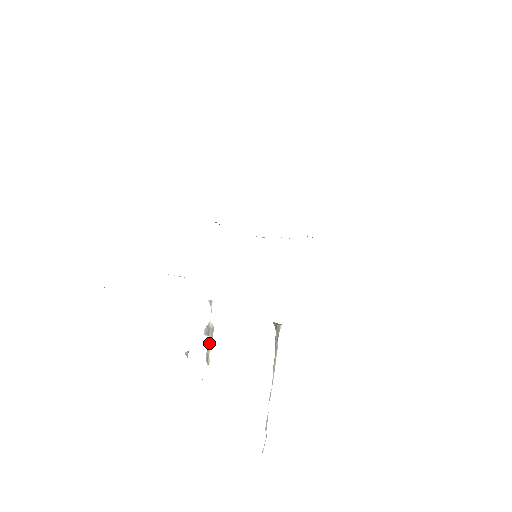
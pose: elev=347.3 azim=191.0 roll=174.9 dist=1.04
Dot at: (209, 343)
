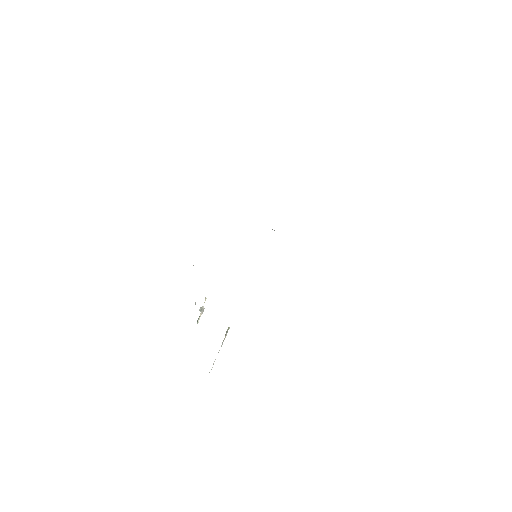
Dot at: (200, 315)
